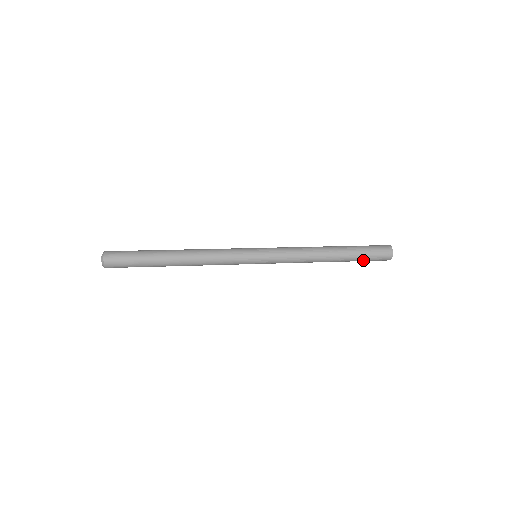
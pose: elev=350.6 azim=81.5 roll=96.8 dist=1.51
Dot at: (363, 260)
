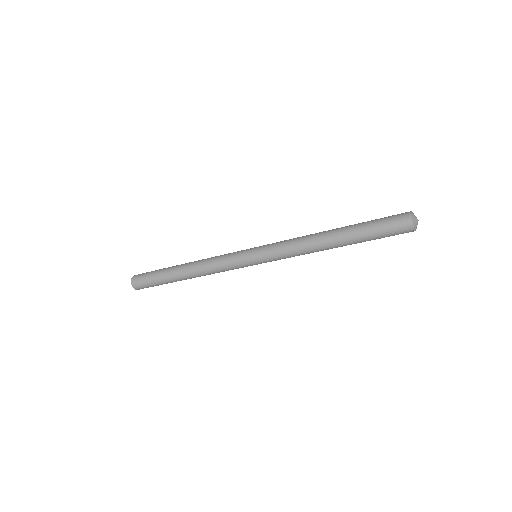
Dot at: (374, 233)
